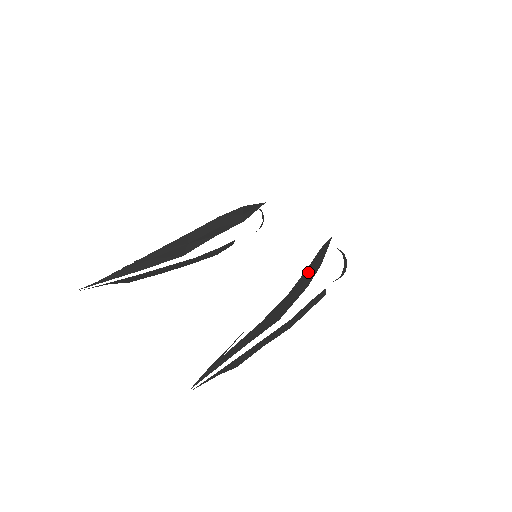
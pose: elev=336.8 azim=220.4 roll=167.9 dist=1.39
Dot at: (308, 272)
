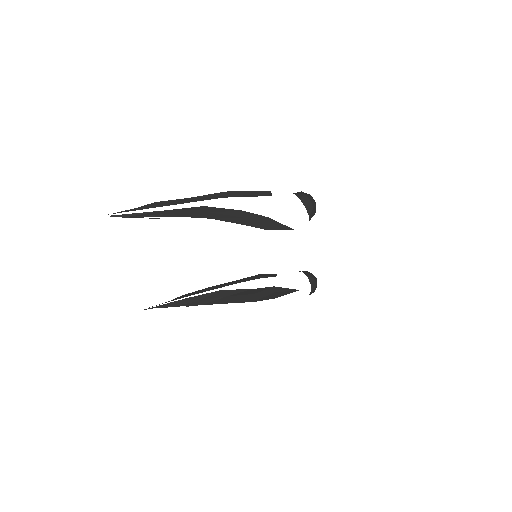
Dot at: occluded
